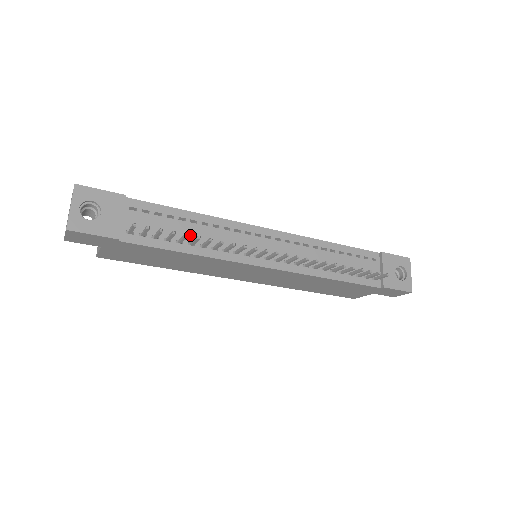
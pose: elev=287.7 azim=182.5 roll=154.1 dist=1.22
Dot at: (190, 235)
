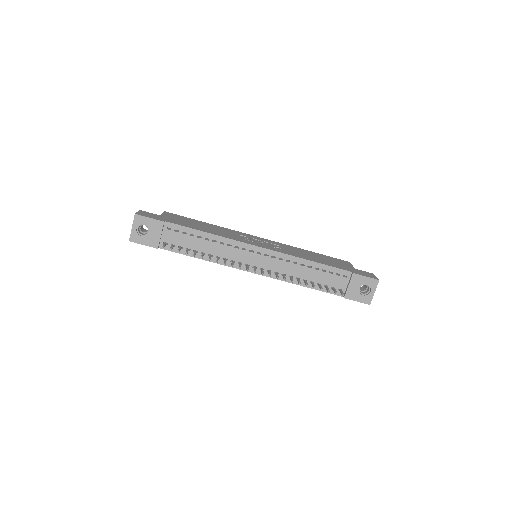
Dot at: (203, 248)
